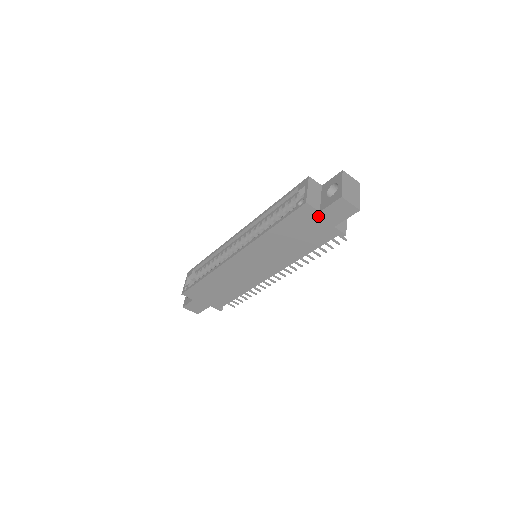
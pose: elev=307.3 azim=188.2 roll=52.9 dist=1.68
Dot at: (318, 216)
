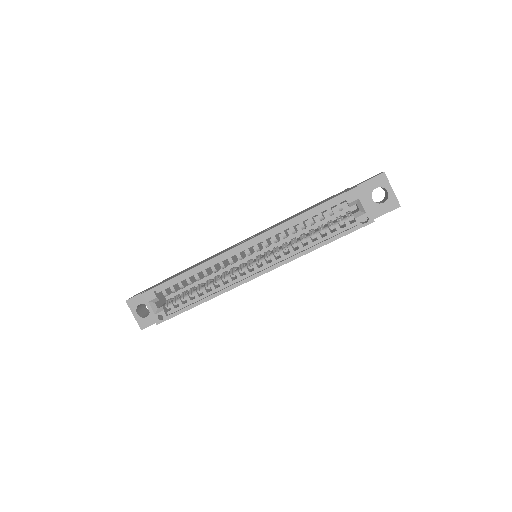
Dot at: occluded
